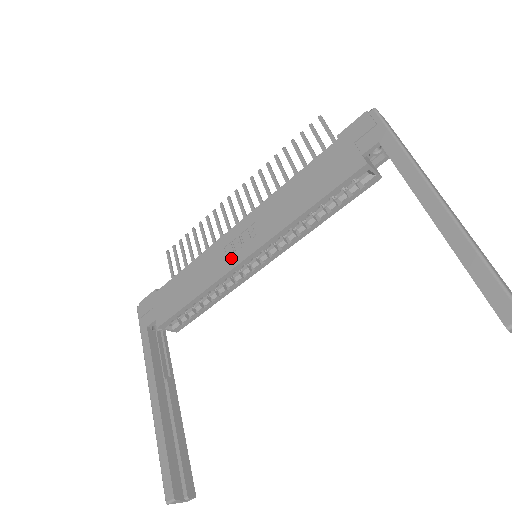
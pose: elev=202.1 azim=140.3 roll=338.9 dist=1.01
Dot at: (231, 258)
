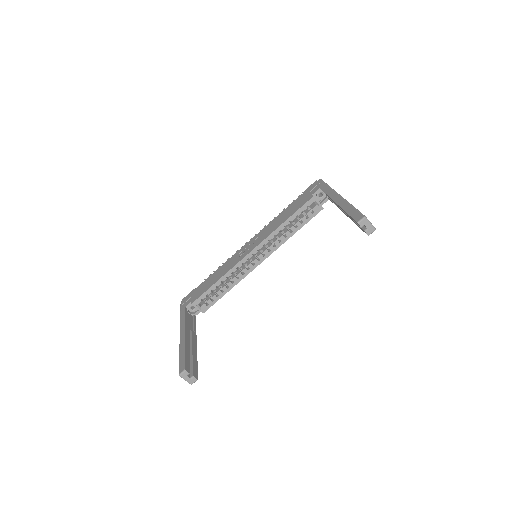
Dot at: (242, 256)
